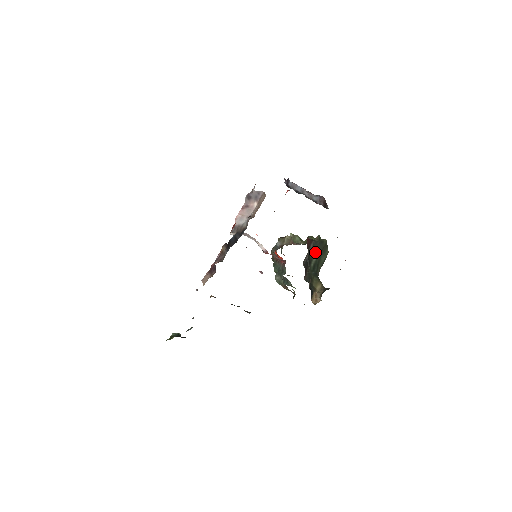
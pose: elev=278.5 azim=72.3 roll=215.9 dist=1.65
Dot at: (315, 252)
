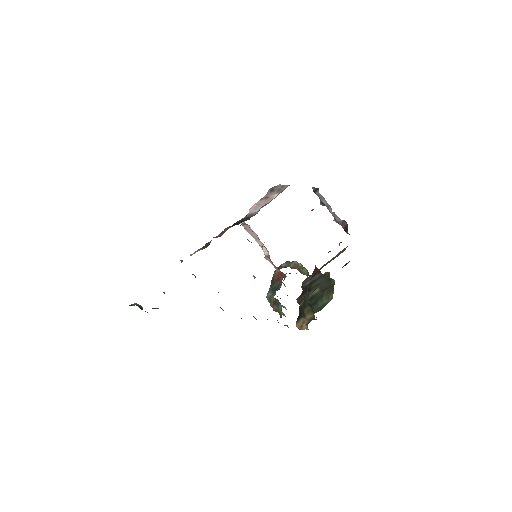
Dot at: (319, 285)
